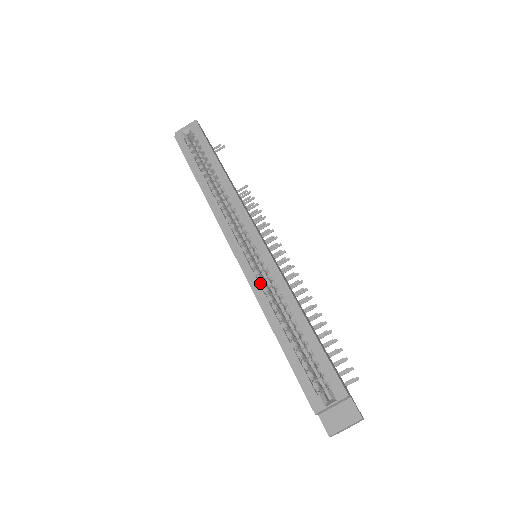
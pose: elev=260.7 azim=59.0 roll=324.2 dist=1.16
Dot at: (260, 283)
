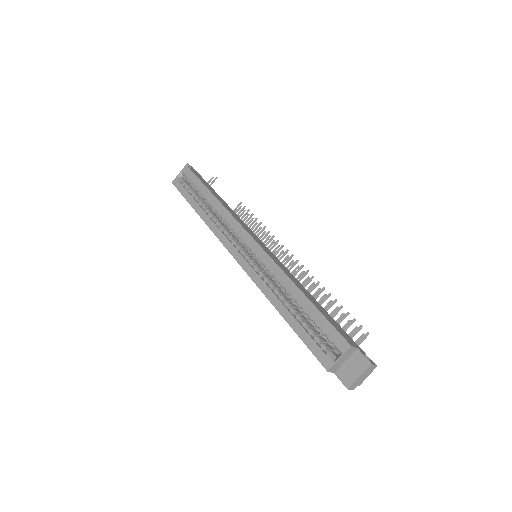
Dot at: (260, 276)
